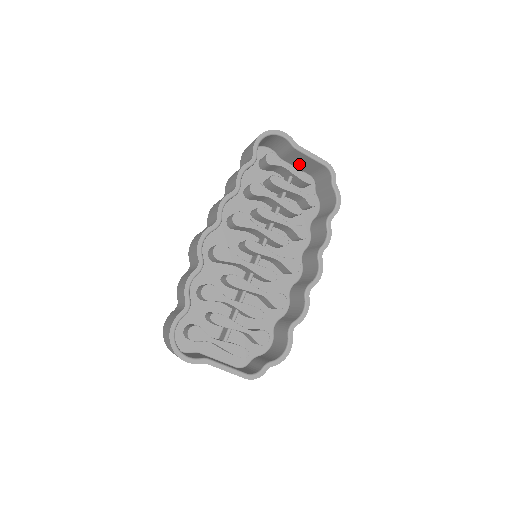
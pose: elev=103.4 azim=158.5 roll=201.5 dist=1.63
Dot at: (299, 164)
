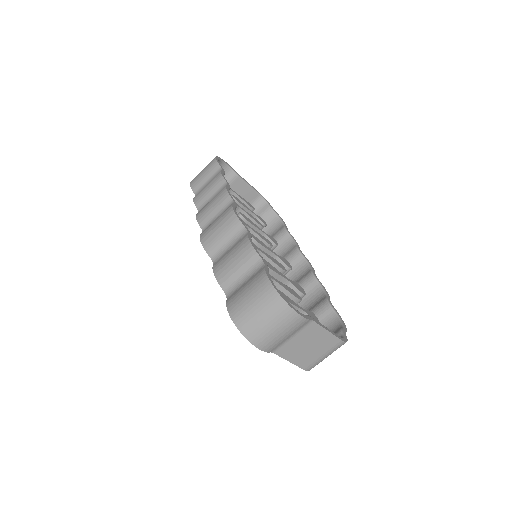
Dot at: occluded
